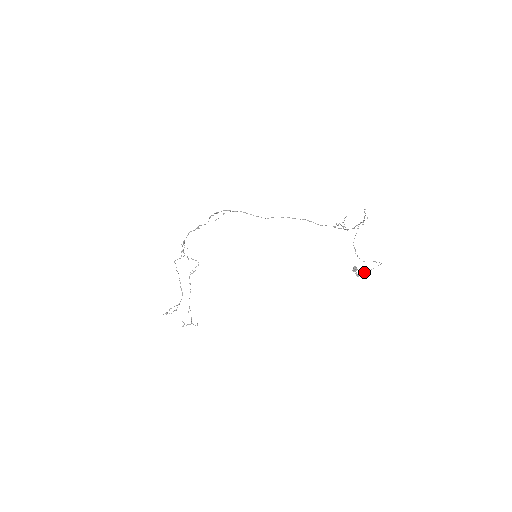
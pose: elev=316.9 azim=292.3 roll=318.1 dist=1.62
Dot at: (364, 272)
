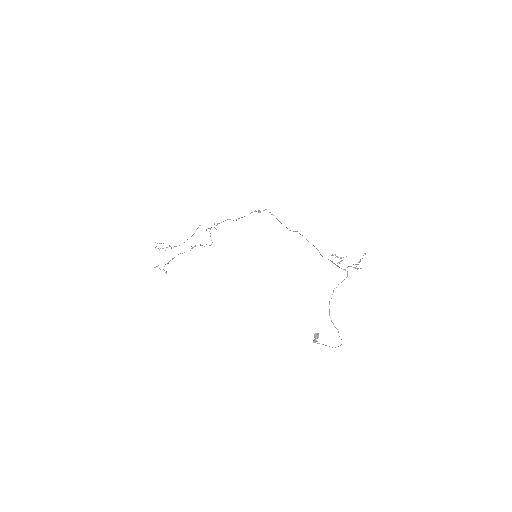
Dot at: (322, 344)
